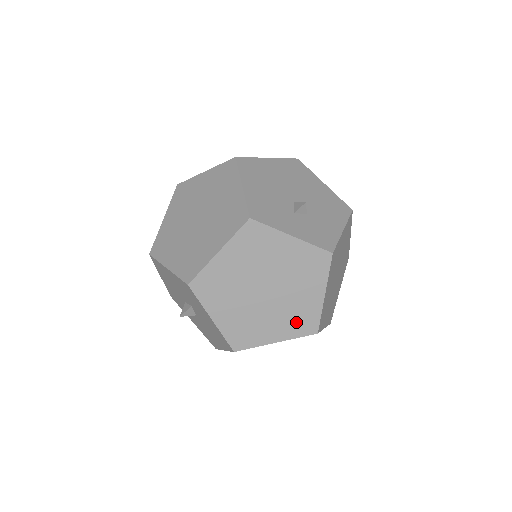
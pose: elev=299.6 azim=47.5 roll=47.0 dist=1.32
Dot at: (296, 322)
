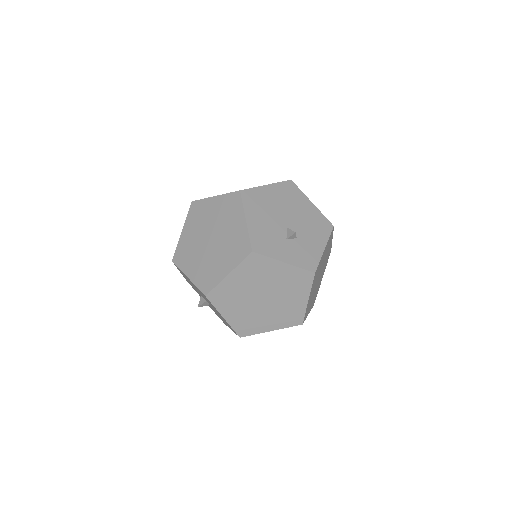
Dot at: (286, 318)
